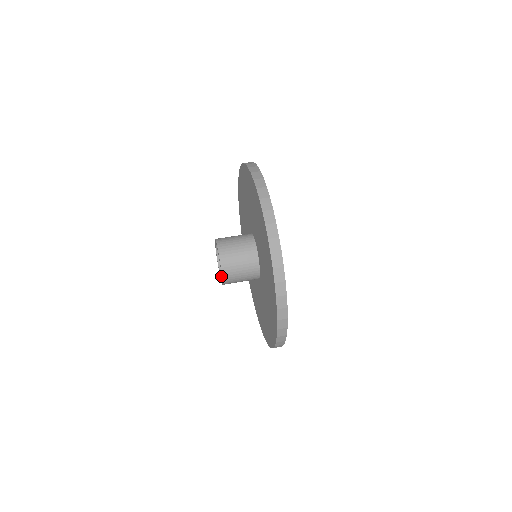
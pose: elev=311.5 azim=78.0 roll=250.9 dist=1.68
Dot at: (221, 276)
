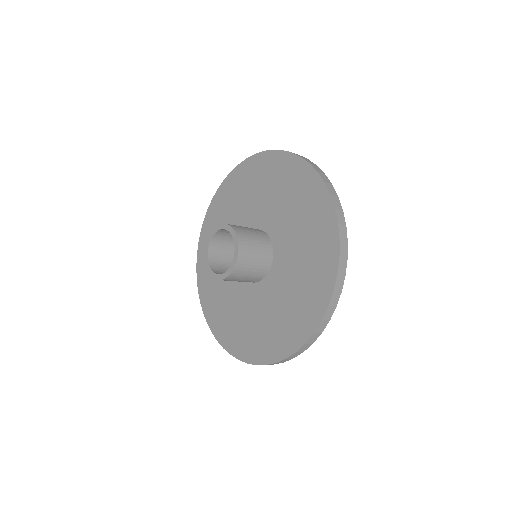
Dot at: (232, 263)
